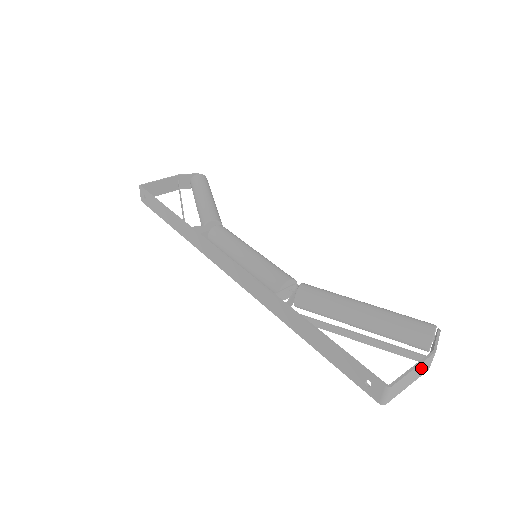
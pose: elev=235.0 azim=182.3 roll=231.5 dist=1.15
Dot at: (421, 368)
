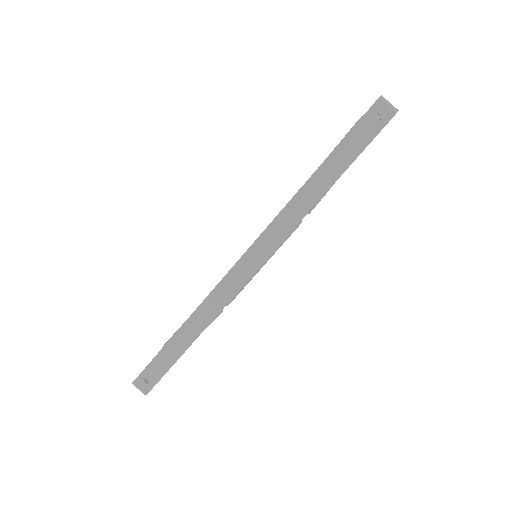
Dot at: occluded
